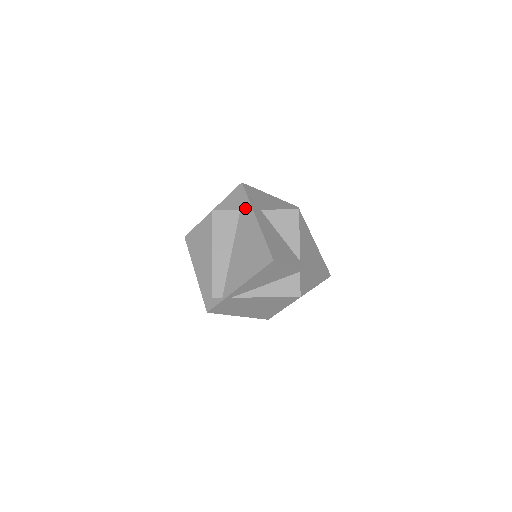
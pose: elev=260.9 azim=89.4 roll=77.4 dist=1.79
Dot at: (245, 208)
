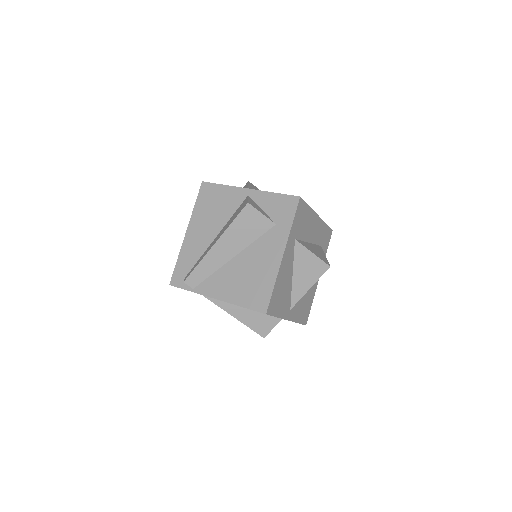
Dot at: (282, 228)
